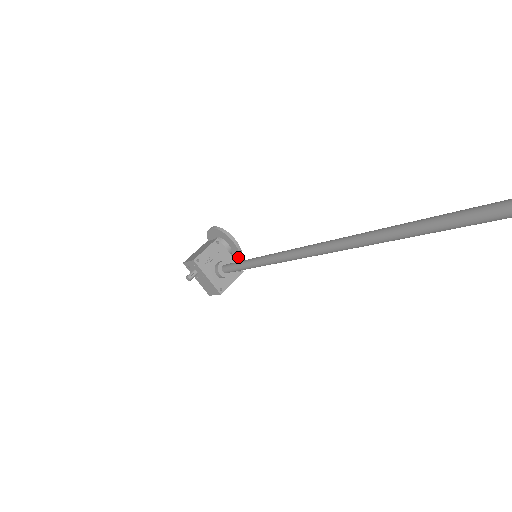
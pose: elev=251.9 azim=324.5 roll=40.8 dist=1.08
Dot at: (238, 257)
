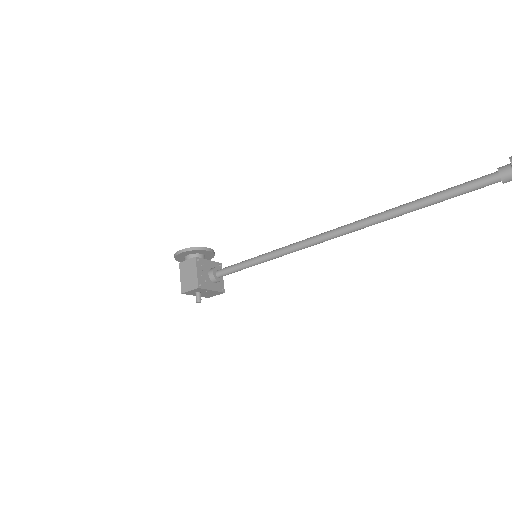
Dot at: (212, 257)
